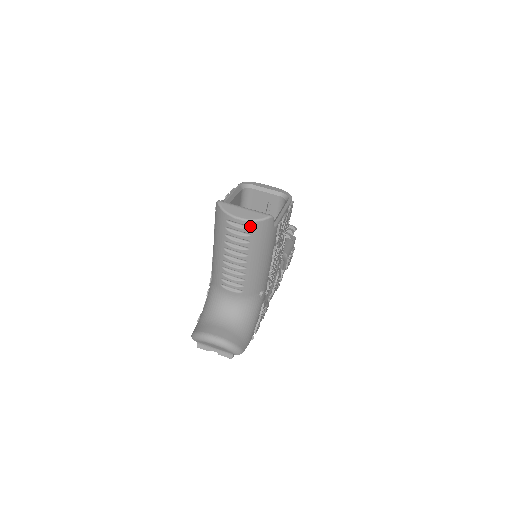
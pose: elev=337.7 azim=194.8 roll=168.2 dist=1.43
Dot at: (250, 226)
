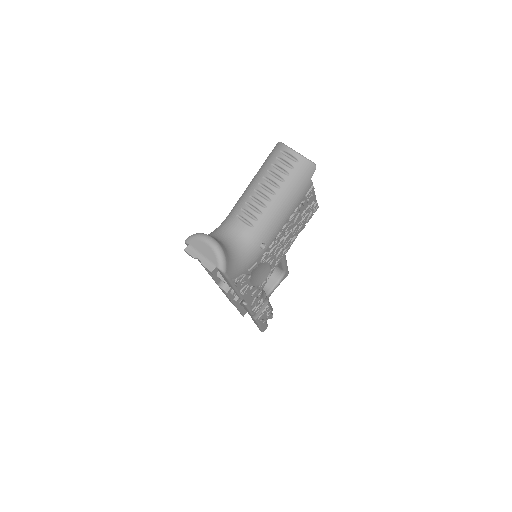
Dot at: (298, 160)
